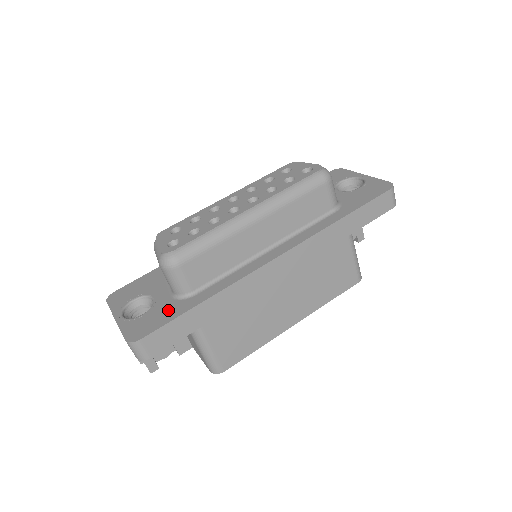
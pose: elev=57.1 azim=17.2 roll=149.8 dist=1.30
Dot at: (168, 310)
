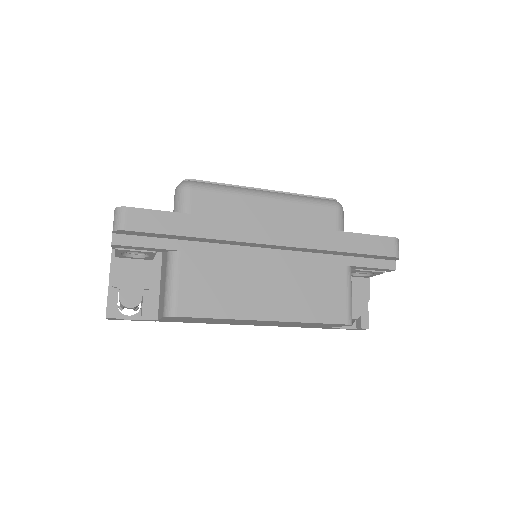
Dot at: occluded
